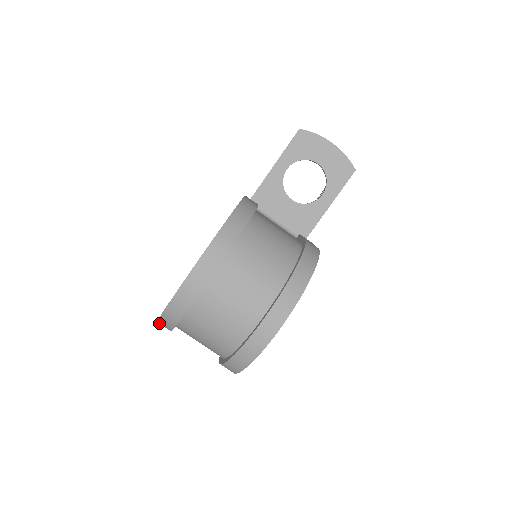
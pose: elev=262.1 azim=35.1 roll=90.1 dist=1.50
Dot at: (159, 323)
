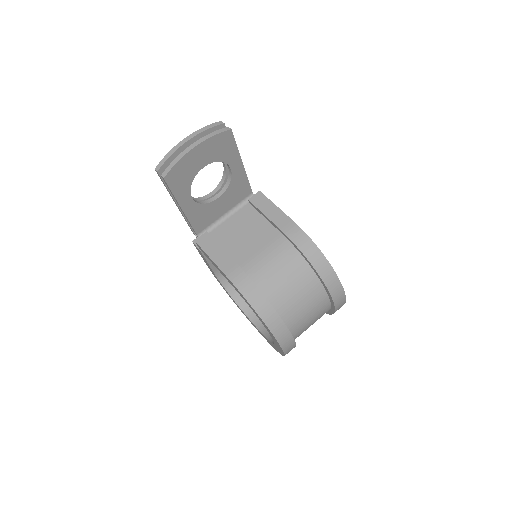
Dot at: occluded
